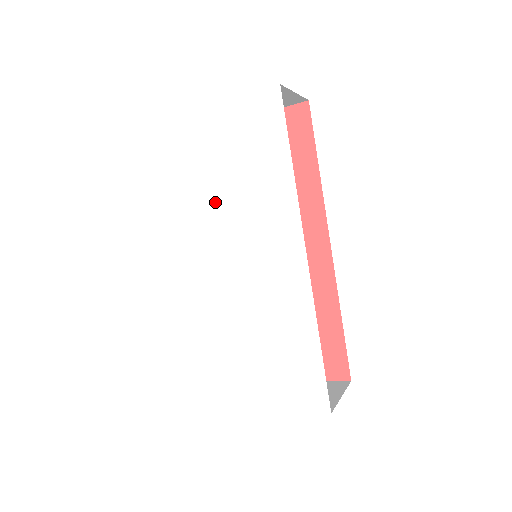
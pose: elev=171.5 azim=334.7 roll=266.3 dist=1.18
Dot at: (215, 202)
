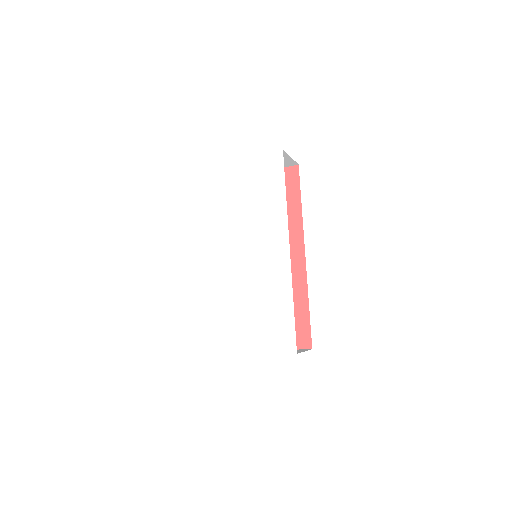
Dot at: (235, 215)
